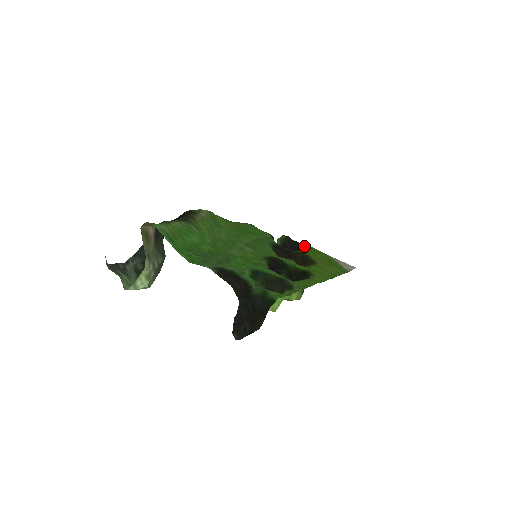
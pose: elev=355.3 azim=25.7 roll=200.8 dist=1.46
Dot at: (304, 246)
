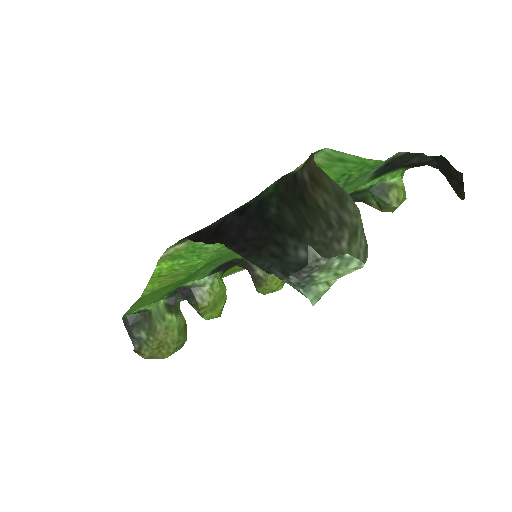
Dot at: occluded
